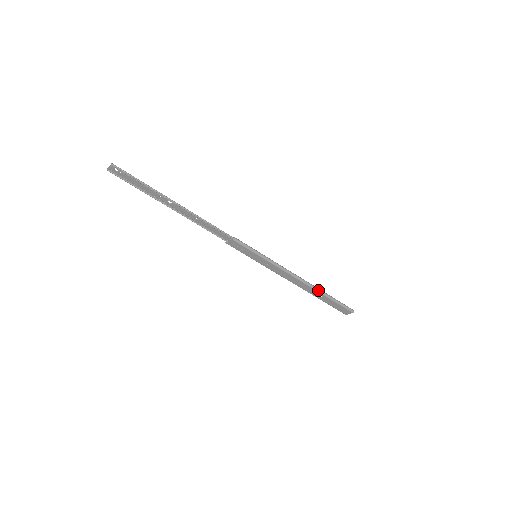
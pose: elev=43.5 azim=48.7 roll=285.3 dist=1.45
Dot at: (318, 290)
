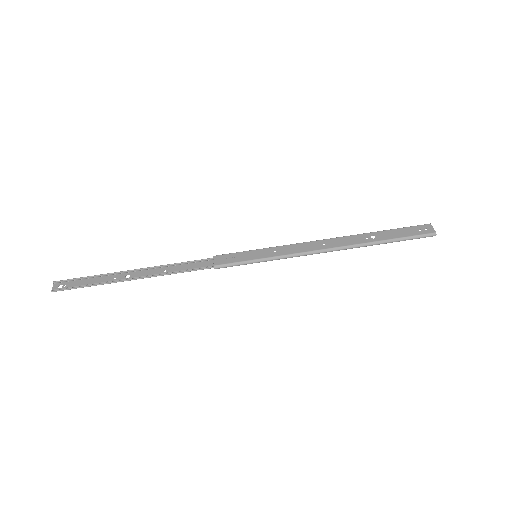
Dot at: (358, 235)
